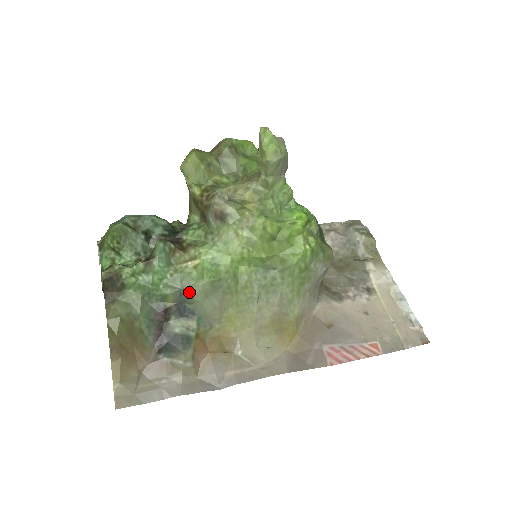
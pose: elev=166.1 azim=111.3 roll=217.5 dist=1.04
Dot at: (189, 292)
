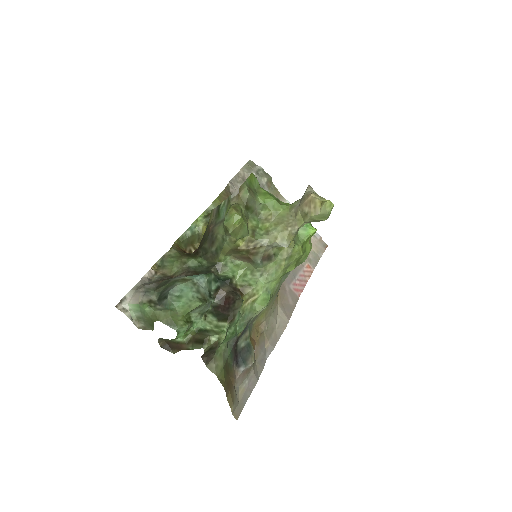
Dot at: occluded
